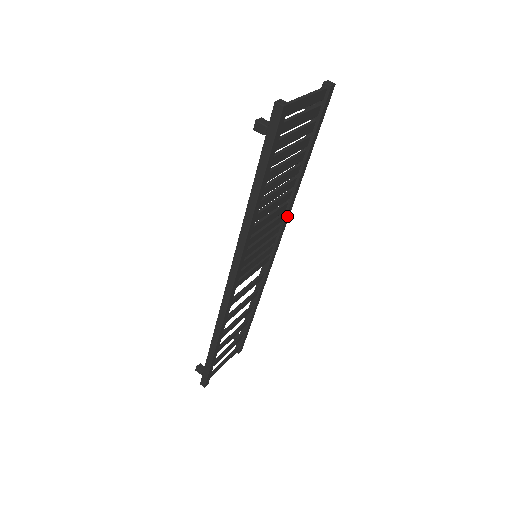
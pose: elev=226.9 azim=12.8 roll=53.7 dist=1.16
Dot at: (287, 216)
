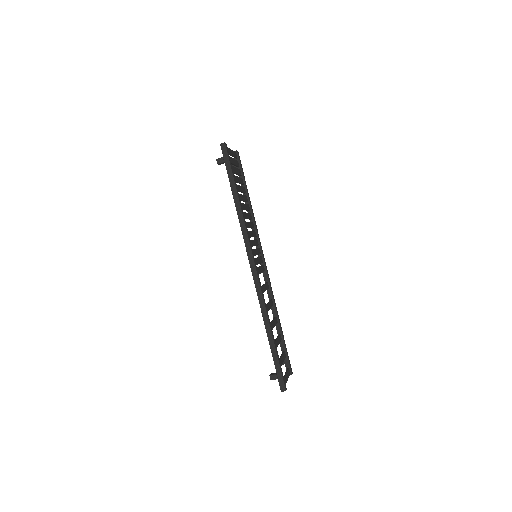
Dot at: (257, 232)
